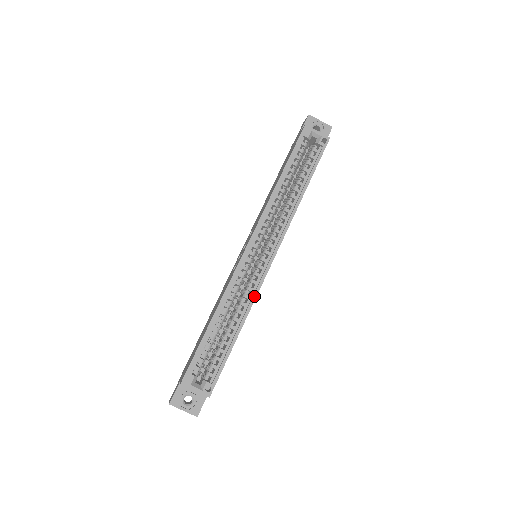
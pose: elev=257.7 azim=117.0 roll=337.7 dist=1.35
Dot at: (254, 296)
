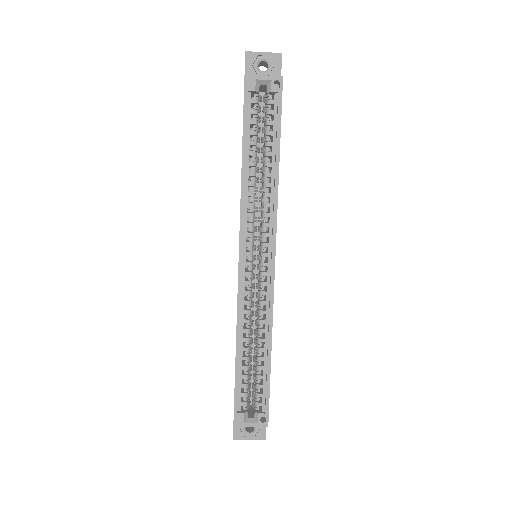
Dot at: (270, 310)
